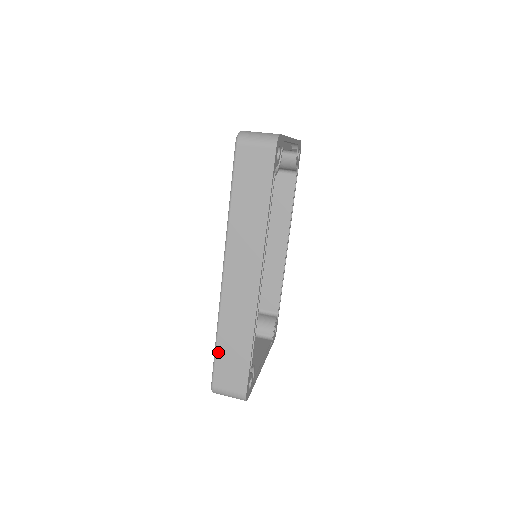
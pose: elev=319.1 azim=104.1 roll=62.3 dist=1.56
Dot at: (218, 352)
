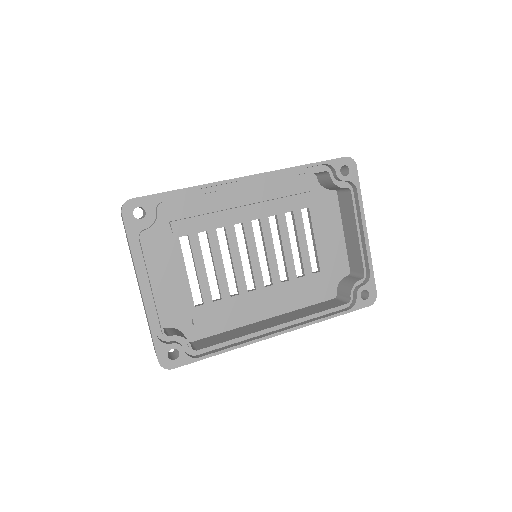
Dot at: occluded
